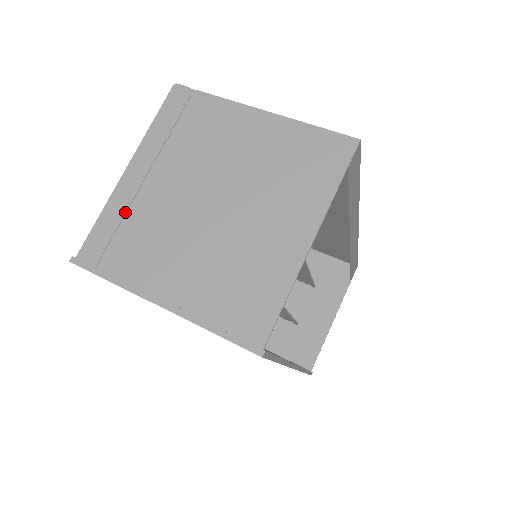
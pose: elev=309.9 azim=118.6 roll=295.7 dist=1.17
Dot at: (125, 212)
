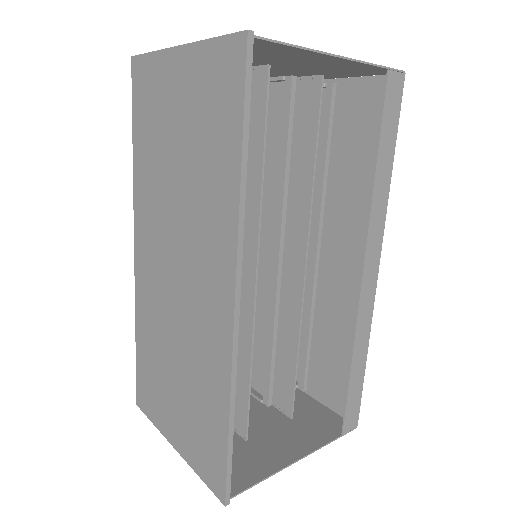
Dot at: occluded
